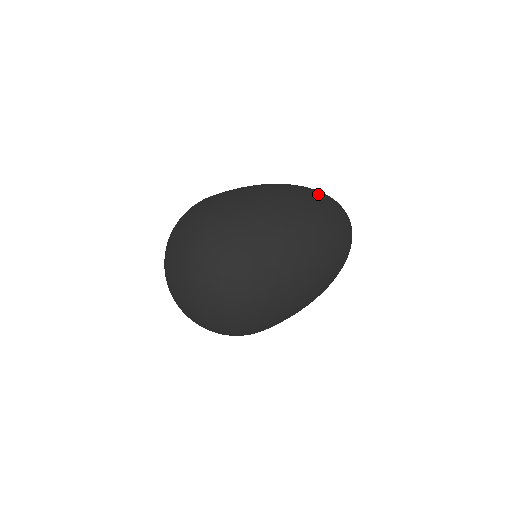
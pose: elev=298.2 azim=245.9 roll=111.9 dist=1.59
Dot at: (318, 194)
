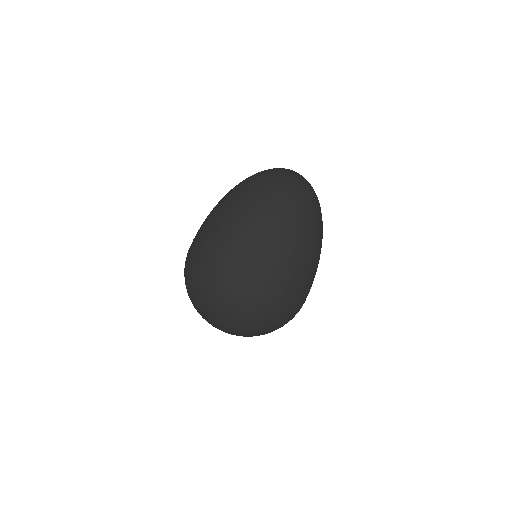
Dot at: (276, 188)
